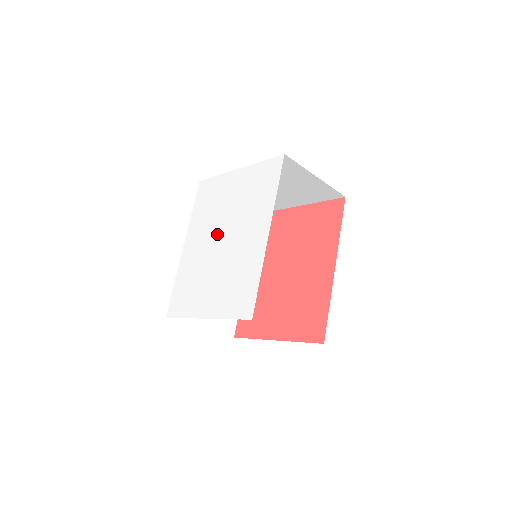
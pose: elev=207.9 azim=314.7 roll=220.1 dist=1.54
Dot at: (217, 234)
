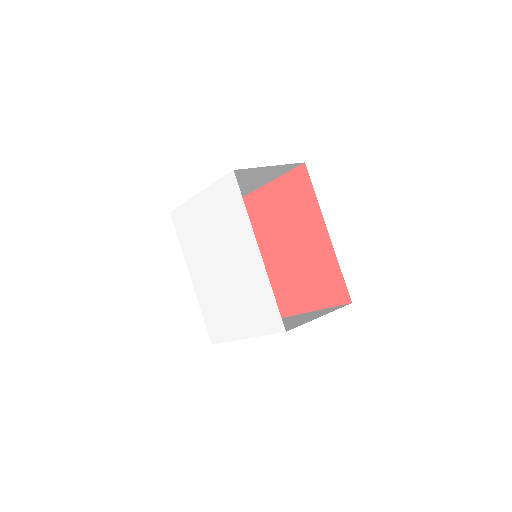
Dot at: (214, 261)
